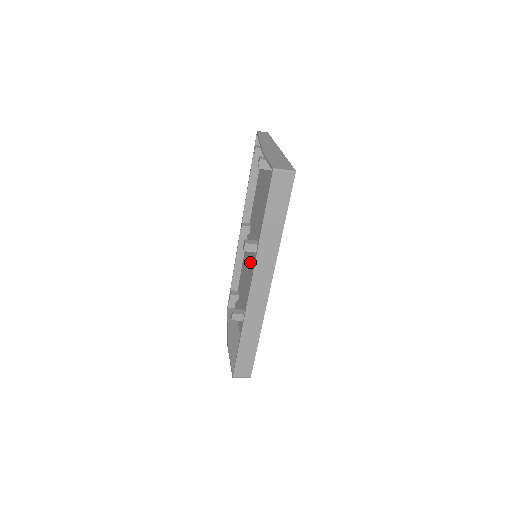
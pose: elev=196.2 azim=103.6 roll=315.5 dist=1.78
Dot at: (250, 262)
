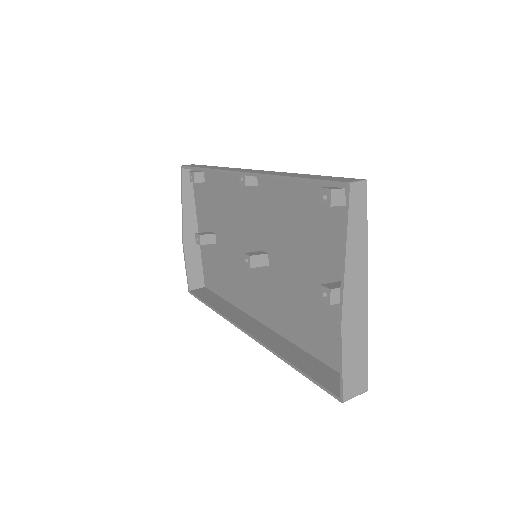
Dot at: (241, 220)
